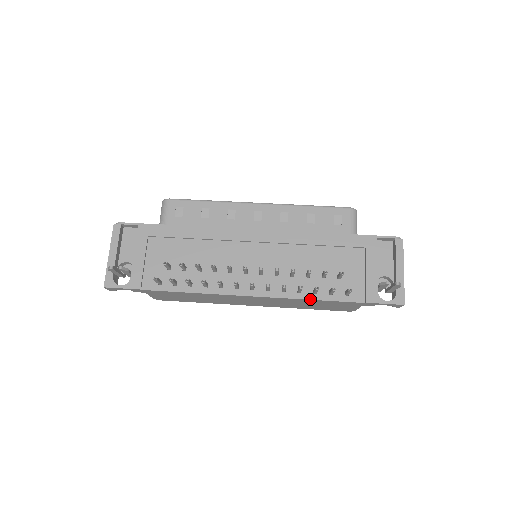
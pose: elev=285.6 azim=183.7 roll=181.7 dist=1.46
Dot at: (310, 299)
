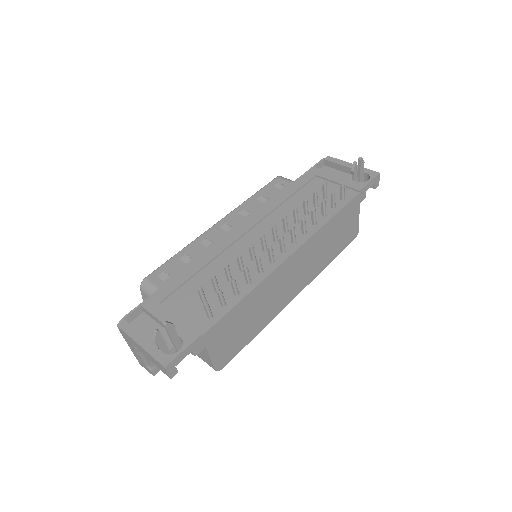
Dot at: (327, 221)
